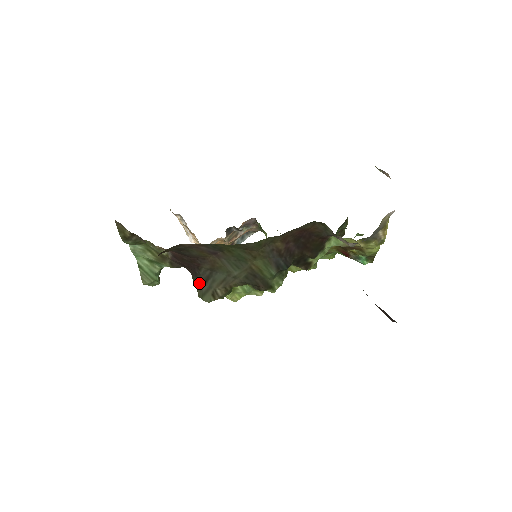
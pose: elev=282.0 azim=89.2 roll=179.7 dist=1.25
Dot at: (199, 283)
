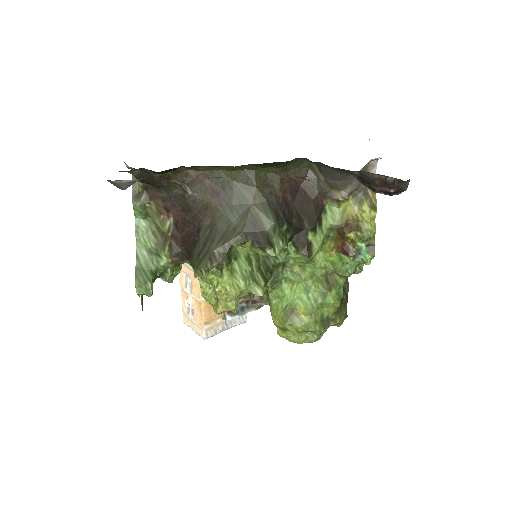
Dot at: (197, 253)
